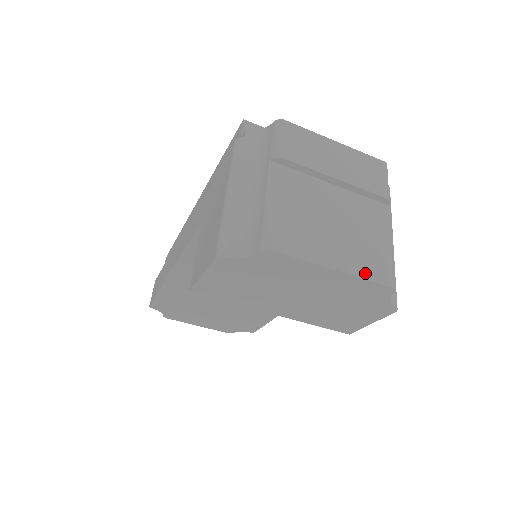
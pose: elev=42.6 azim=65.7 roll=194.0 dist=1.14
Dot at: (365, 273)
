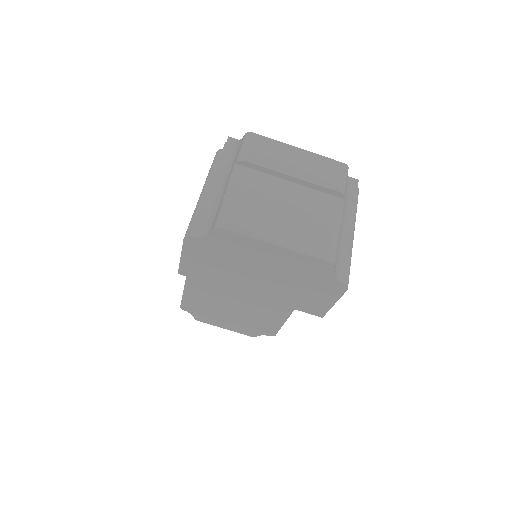
Dot at: (305, 249)
